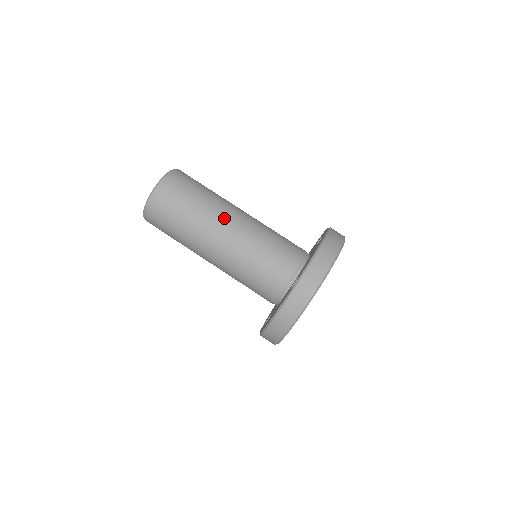
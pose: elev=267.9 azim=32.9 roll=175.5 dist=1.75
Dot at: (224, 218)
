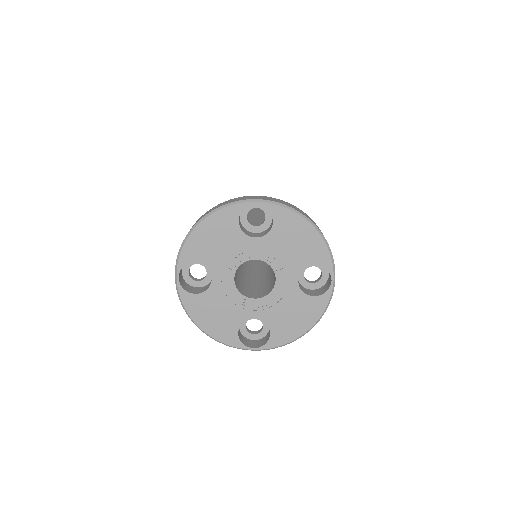
Dot at: occluded
